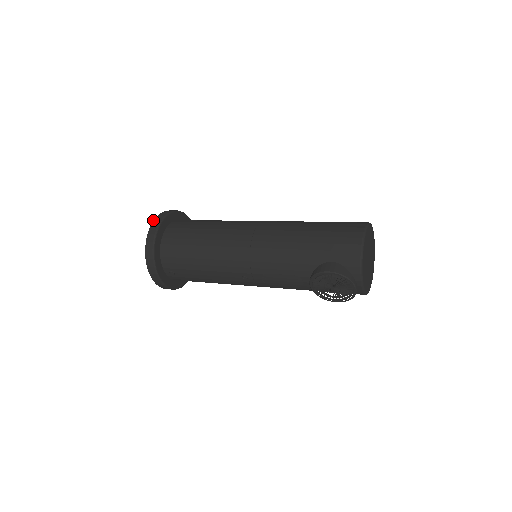
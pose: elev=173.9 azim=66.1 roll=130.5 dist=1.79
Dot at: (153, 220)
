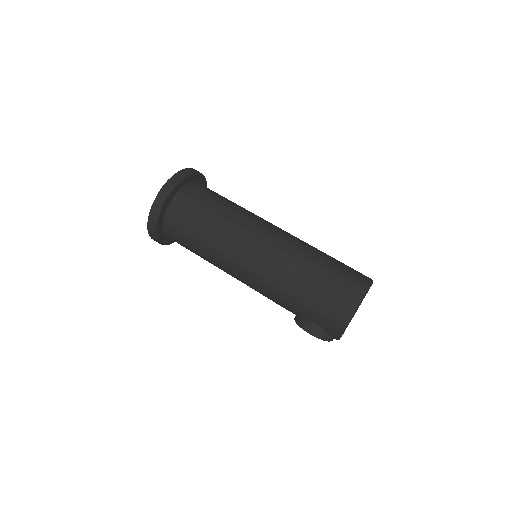
Dot at: occluded
